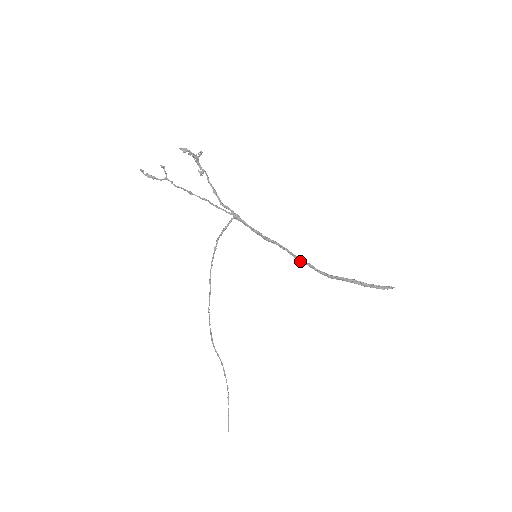
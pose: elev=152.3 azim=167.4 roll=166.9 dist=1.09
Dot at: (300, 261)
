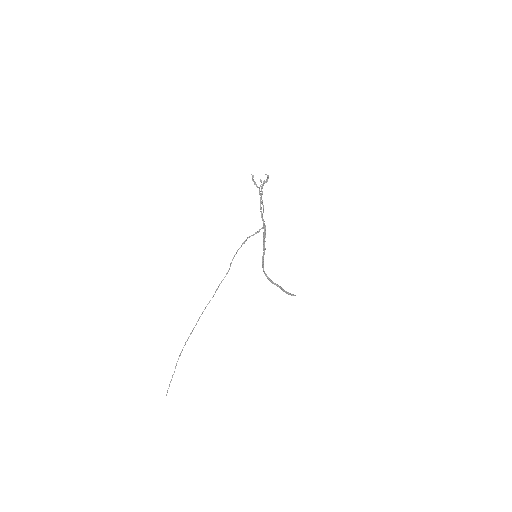
Dot at: (263, 268)
